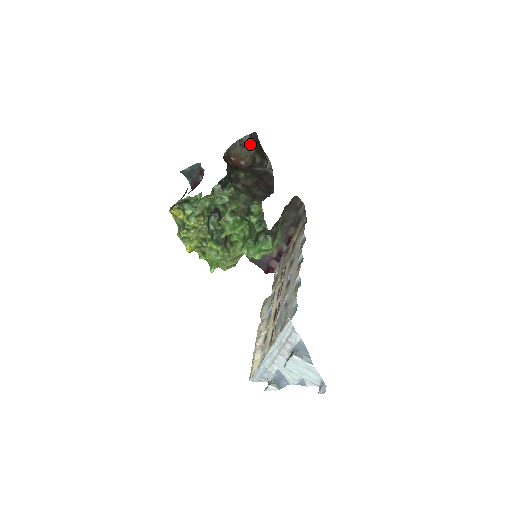
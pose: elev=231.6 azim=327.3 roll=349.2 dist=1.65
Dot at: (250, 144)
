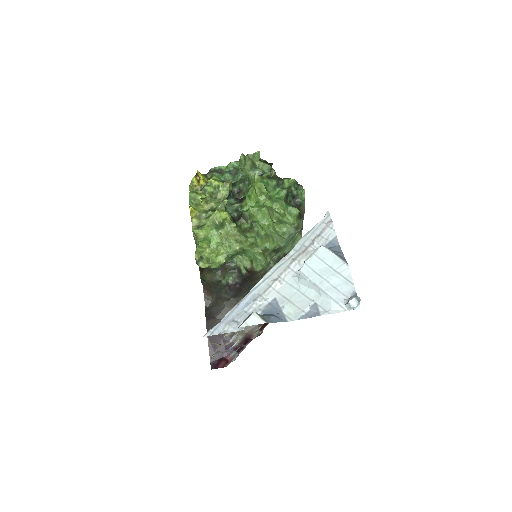
Dot at: occluded
